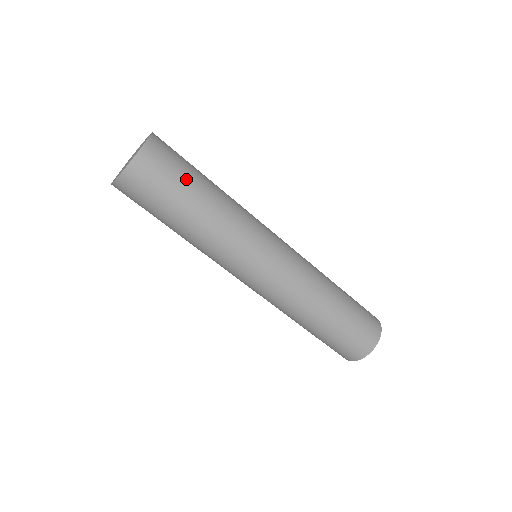
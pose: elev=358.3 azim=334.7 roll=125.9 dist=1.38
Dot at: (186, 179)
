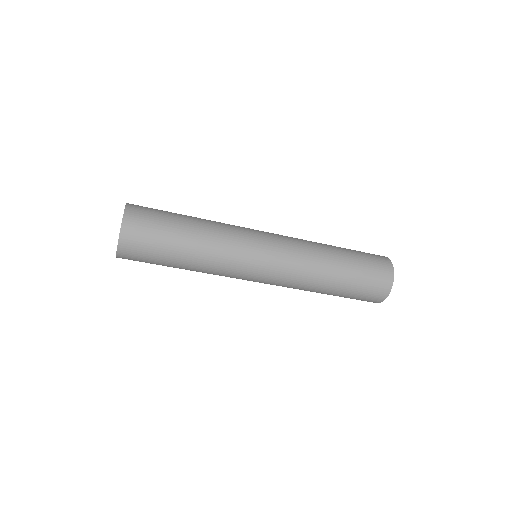
Dot at: (165, 238)
